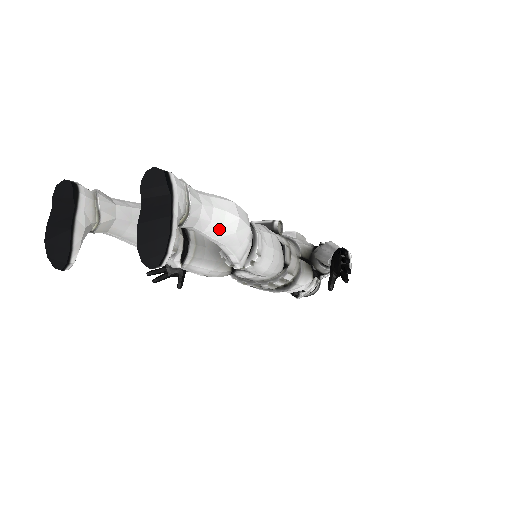
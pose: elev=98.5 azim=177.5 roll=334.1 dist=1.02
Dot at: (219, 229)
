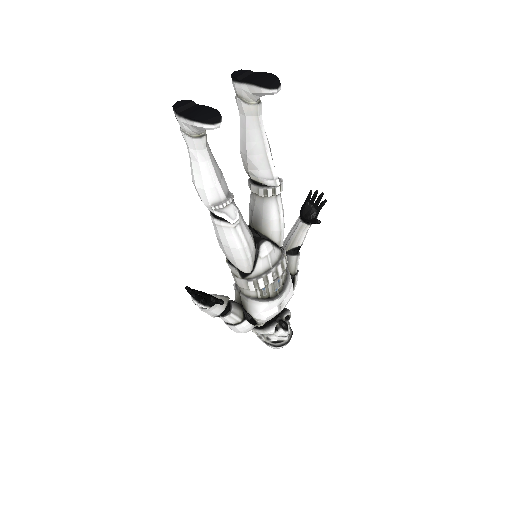
Dot at: (265, 133)
